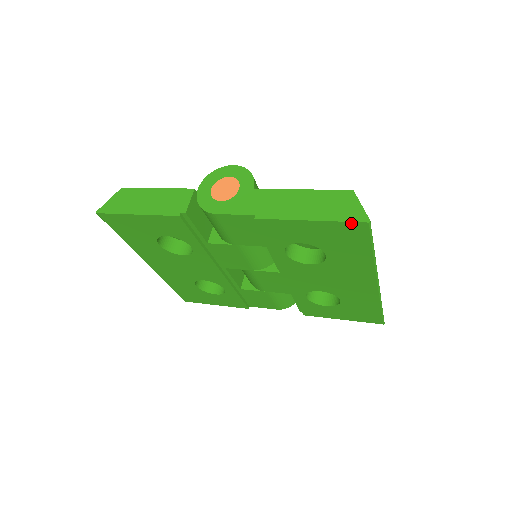
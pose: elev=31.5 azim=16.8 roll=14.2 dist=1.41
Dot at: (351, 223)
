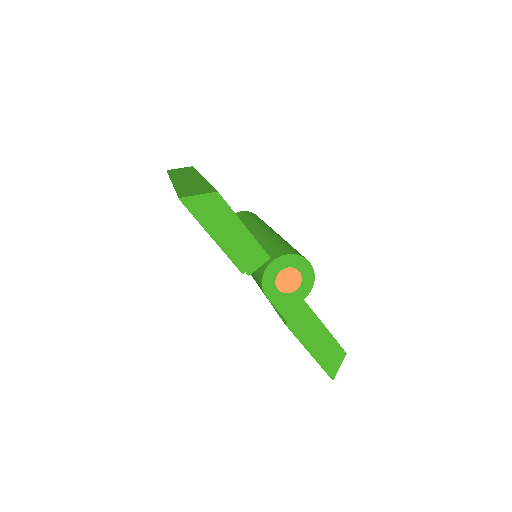
Dot at: occluded
